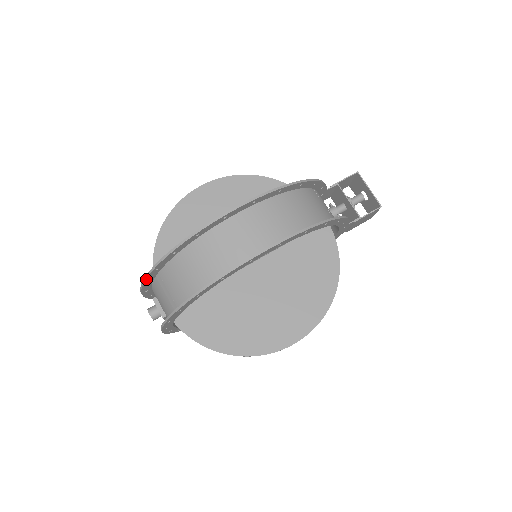
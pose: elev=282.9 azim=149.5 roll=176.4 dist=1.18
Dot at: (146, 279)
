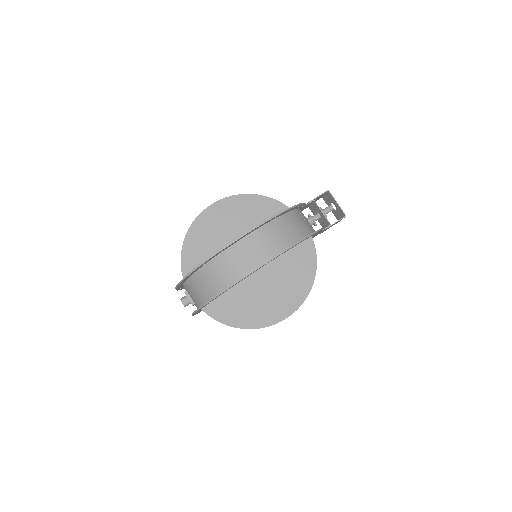
Dot at: (182, 281)
